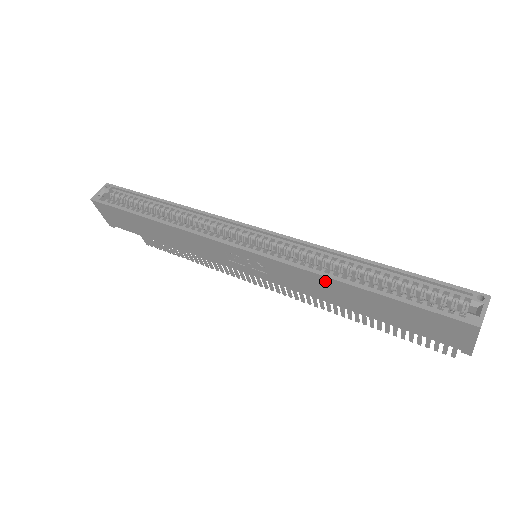
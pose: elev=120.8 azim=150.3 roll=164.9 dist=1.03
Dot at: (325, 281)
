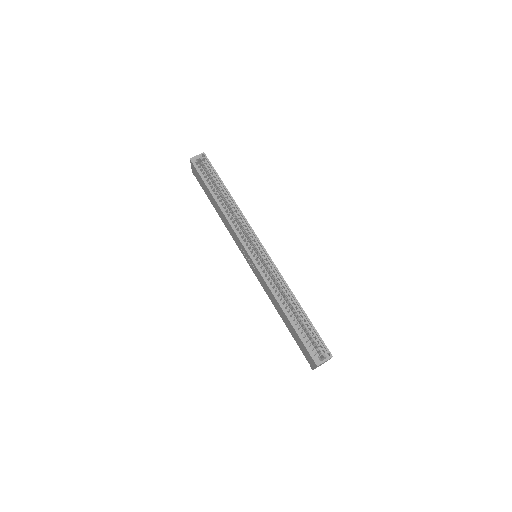
Dot at: (275, 299)
